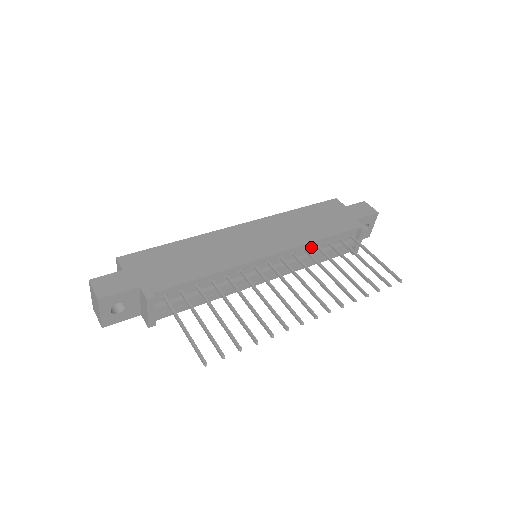
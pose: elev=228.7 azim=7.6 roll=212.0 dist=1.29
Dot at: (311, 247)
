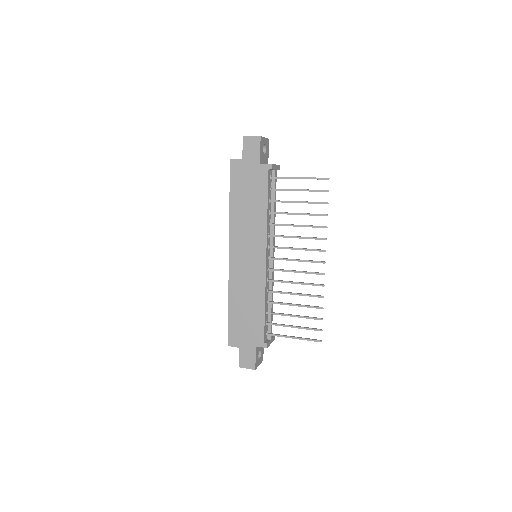
Dot at: (268, 219)
